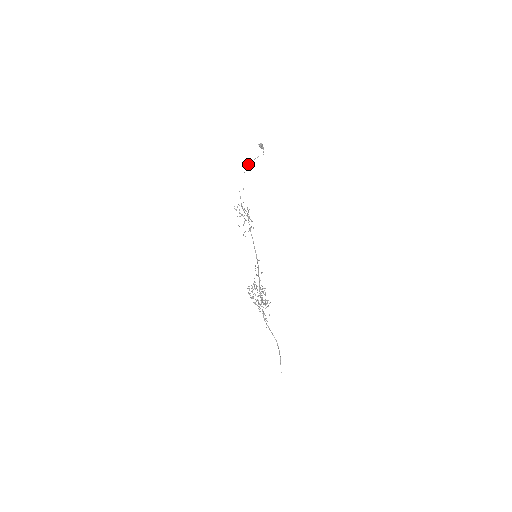
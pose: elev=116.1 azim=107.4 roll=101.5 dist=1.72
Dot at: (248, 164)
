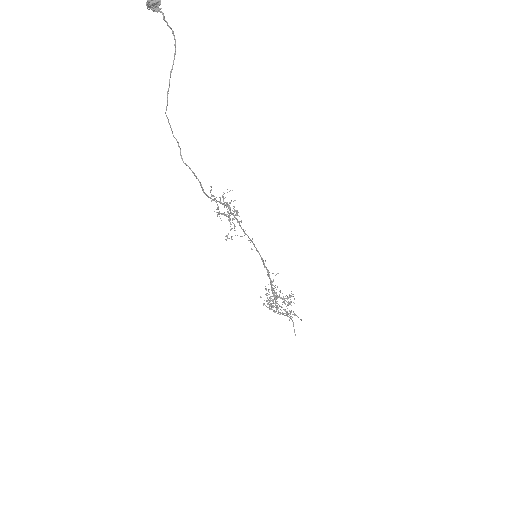
Dot at: occluded
